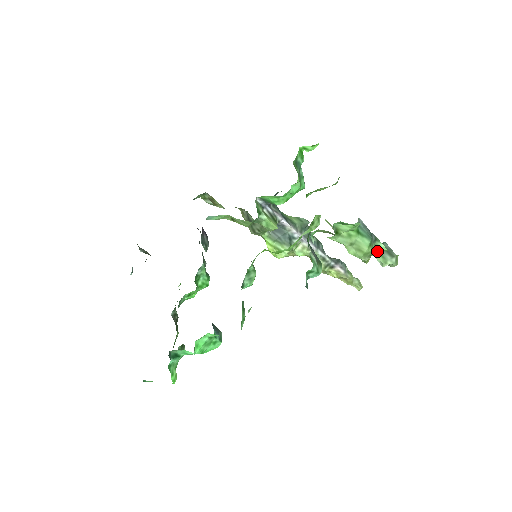
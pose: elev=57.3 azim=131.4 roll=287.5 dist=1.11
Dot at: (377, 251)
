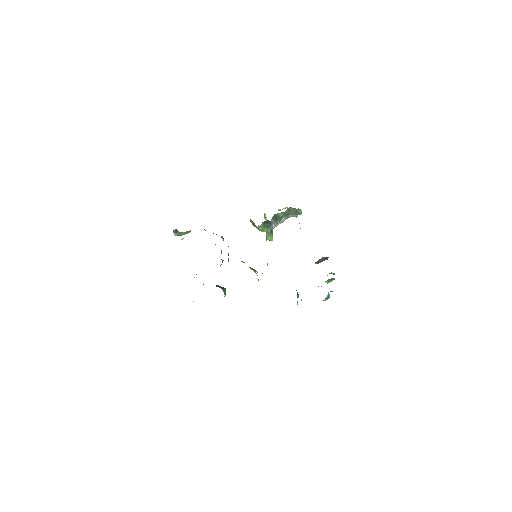
Dot at: (327, 281)
